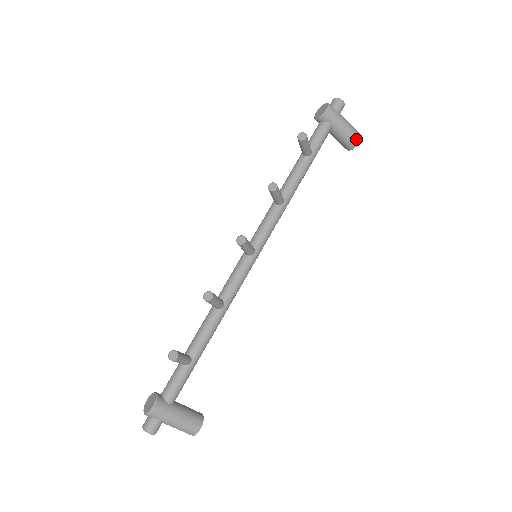
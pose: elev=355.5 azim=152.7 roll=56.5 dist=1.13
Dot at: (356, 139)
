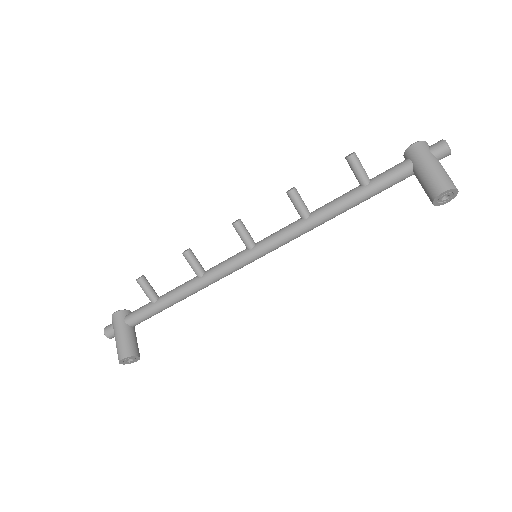
Dot at: (438, 187)
